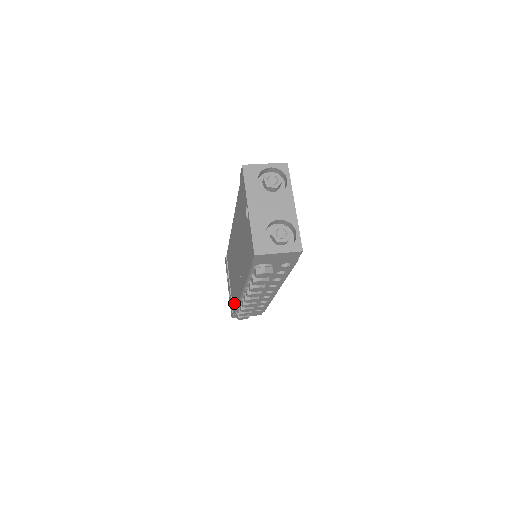
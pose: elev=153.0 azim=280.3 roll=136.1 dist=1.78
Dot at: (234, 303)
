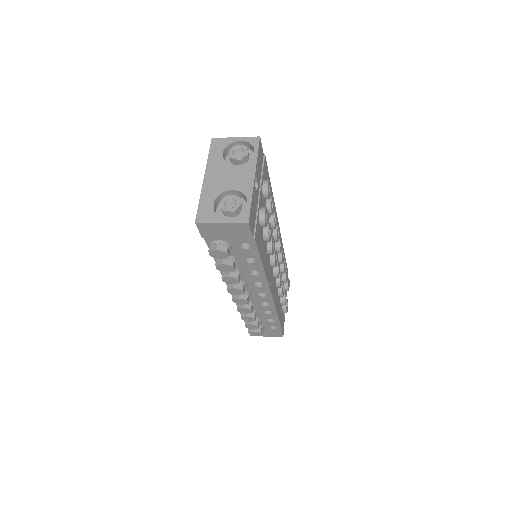
Dot at: occluded
